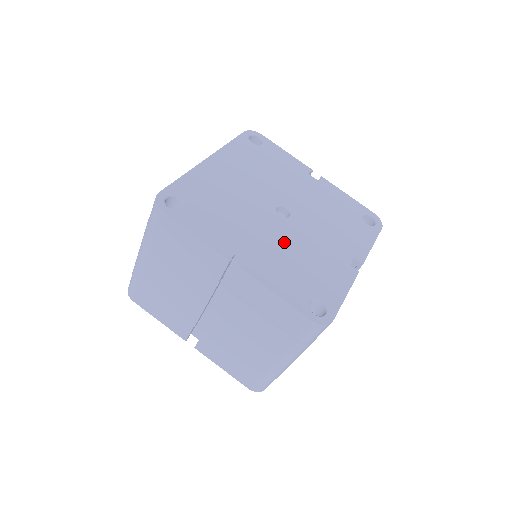
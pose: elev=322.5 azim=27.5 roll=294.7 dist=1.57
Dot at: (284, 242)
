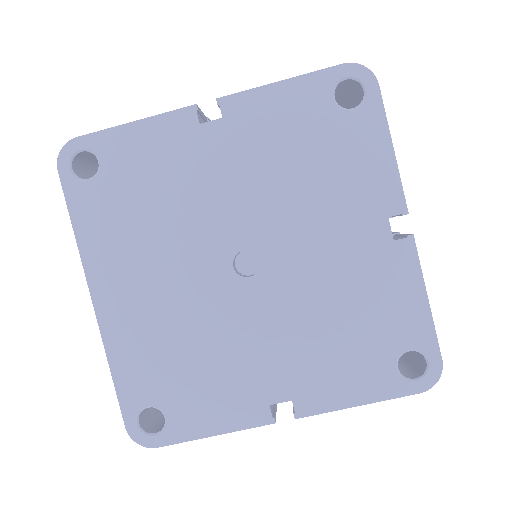
Dot at: (294, 316)
